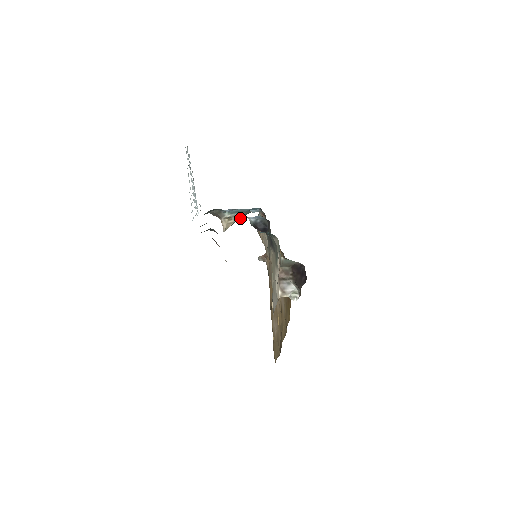
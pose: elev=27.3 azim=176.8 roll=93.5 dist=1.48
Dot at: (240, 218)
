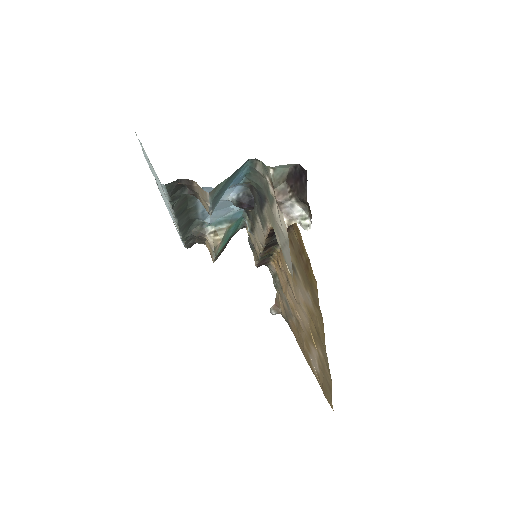
Dot at: (228, 237)
